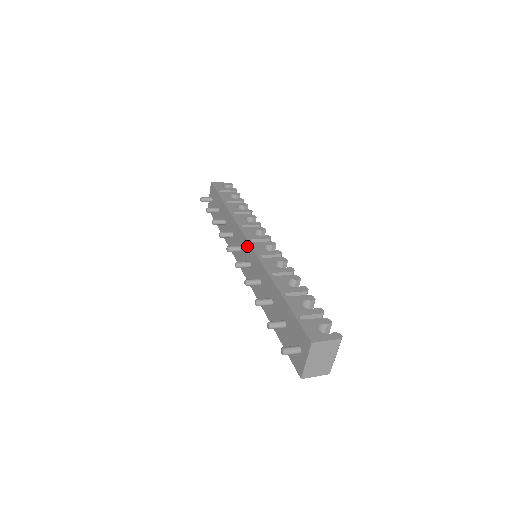
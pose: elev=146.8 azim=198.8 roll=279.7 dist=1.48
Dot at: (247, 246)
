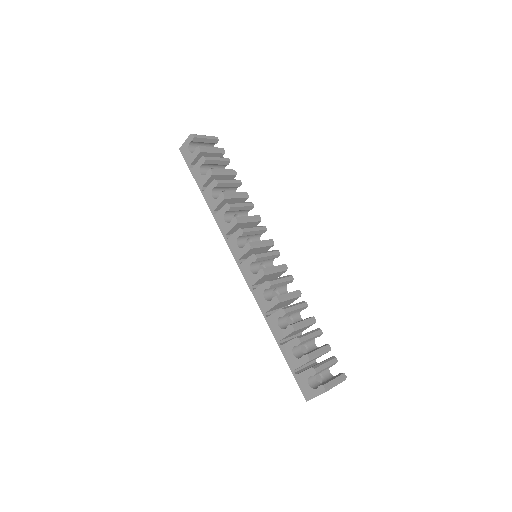
Dot at: occluded
